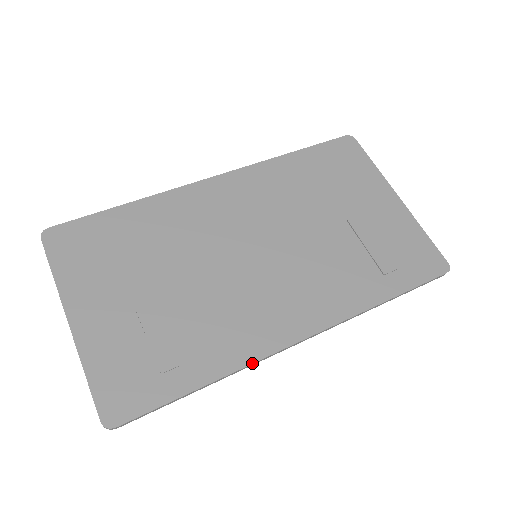
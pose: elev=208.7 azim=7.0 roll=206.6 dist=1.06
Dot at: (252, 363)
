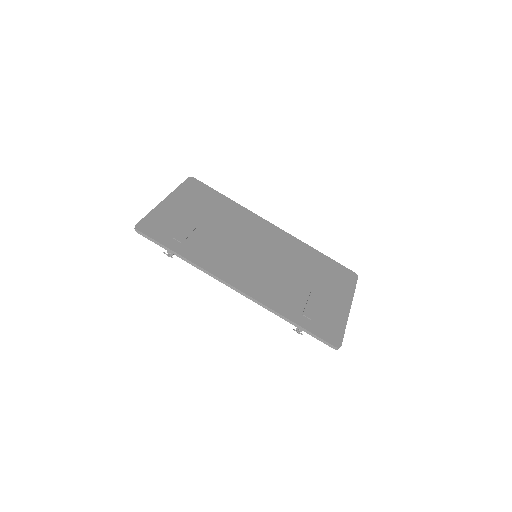
Dot at: (207, 271)
